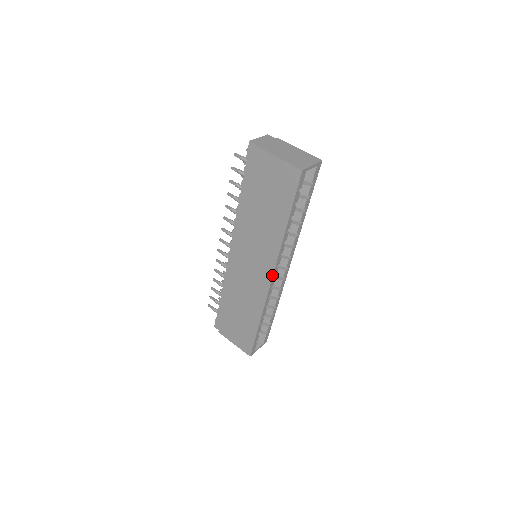
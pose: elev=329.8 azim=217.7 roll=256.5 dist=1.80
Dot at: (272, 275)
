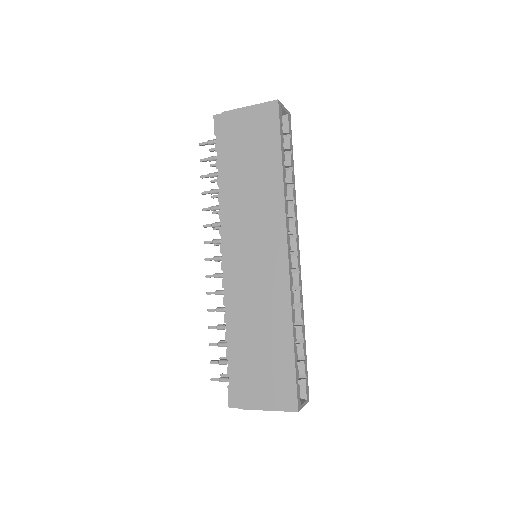
Dot at: (286, 245)
